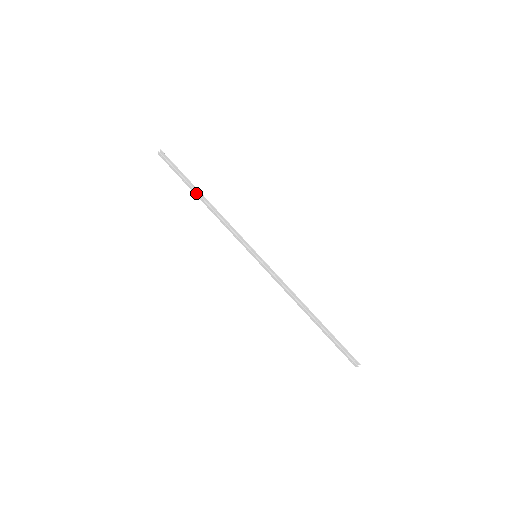
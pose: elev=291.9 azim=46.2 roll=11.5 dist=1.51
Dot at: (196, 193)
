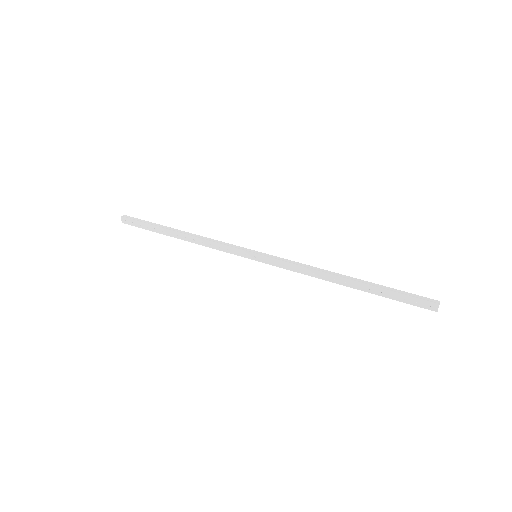
Dot at: (170, 231)
